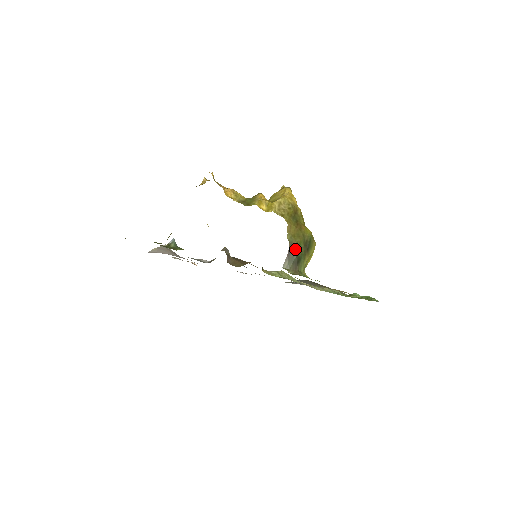
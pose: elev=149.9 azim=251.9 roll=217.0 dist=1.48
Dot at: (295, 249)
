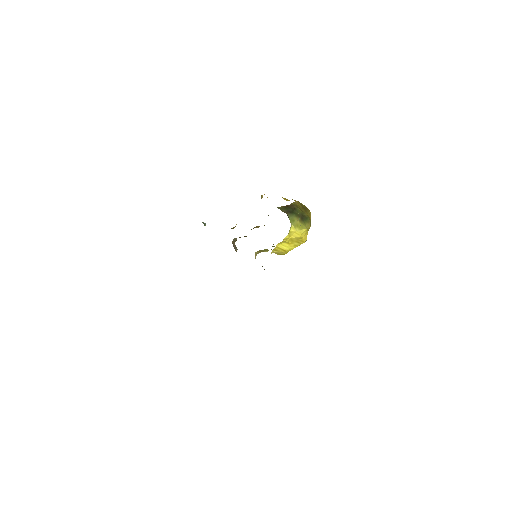
Dot at: (293, 207)
